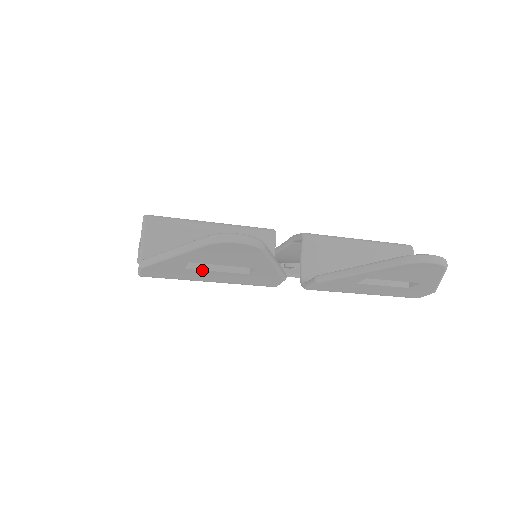
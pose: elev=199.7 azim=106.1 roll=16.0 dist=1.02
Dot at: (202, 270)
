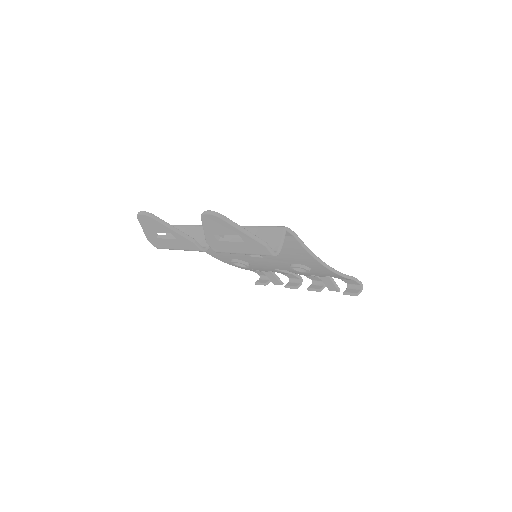
Dot at: (162, 238)
